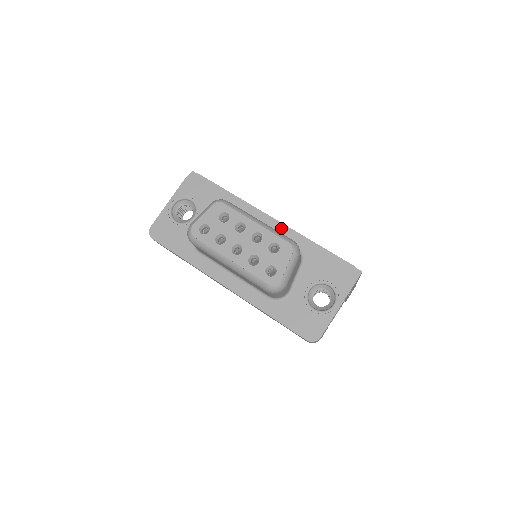
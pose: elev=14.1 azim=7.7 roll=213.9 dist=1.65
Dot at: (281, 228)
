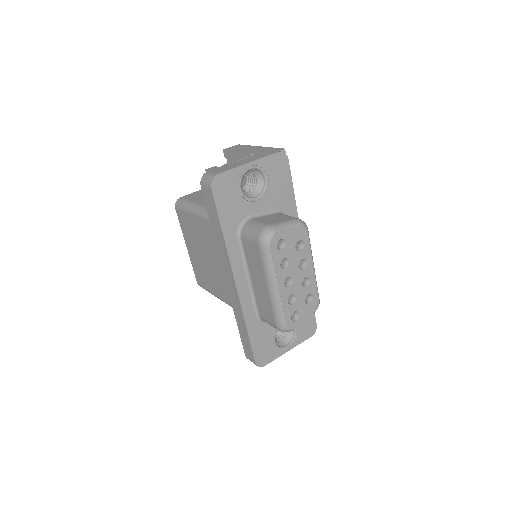
Dot at: occluded
